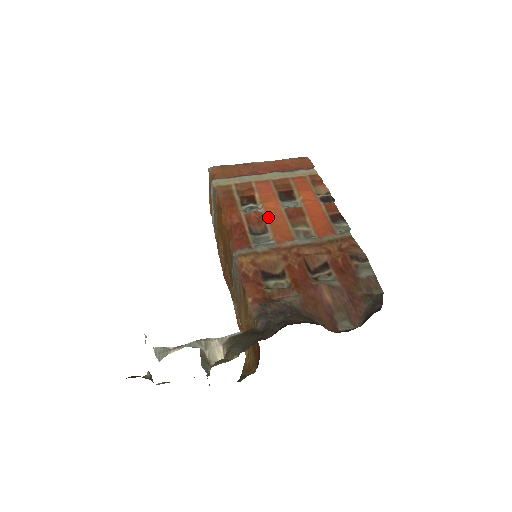
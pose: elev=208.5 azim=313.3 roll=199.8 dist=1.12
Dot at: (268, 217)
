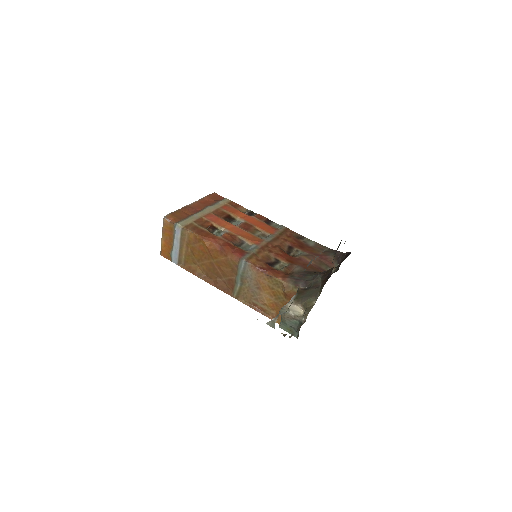
Dot at: (236, 234)
